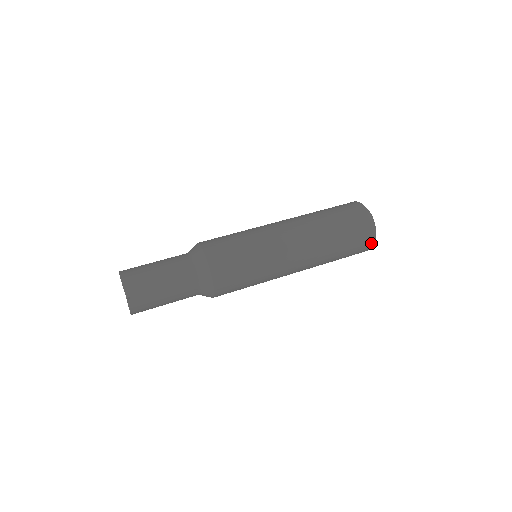
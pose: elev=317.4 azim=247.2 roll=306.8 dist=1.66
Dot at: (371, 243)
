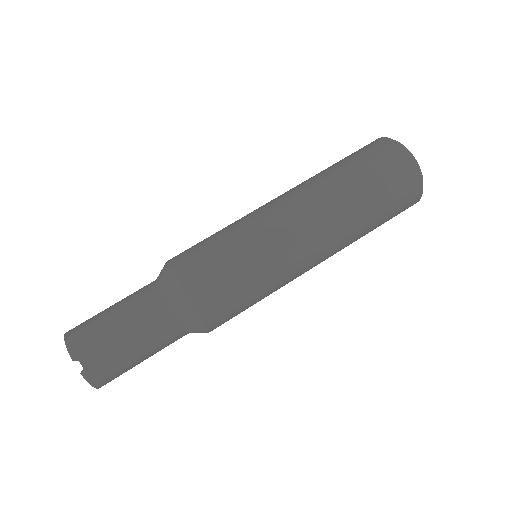
Dot at: (418, 189)
